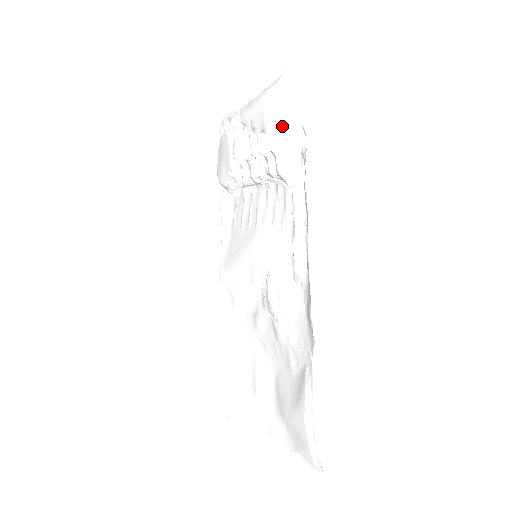
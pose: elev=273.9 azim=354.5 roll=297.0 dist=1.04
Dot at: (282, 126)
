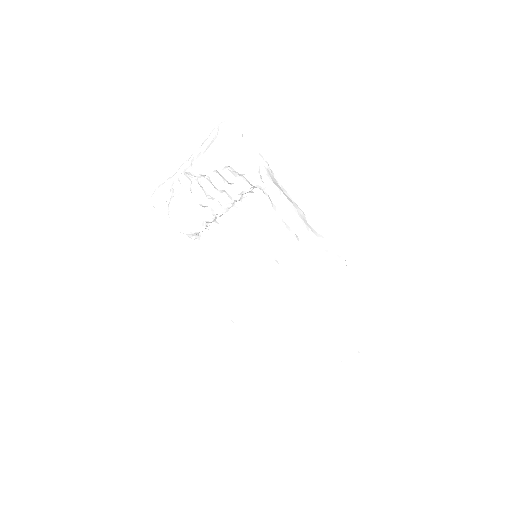
Dot at: (240, 155)
